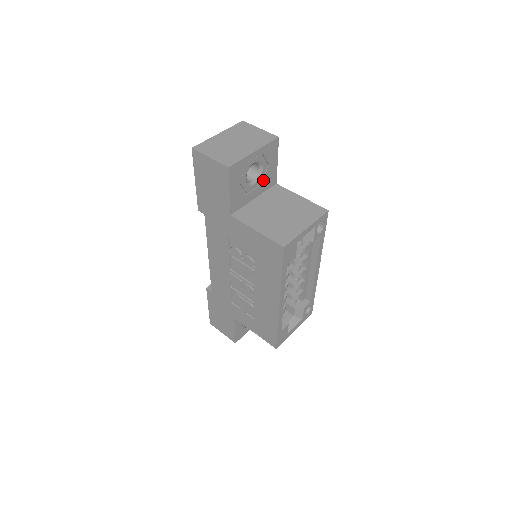
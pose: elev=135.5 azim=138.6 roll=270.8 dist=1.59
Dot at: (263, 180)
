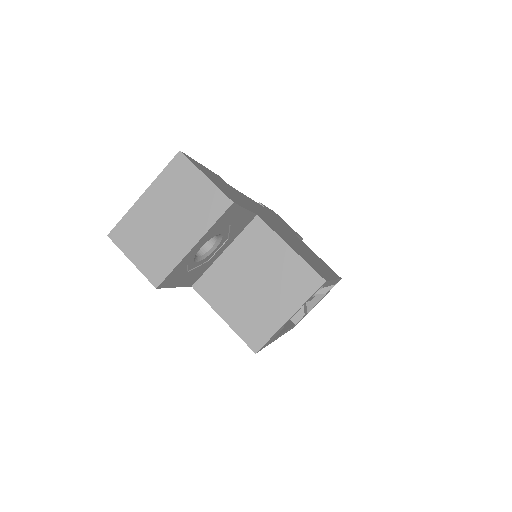
Dot at: (229, 235)
